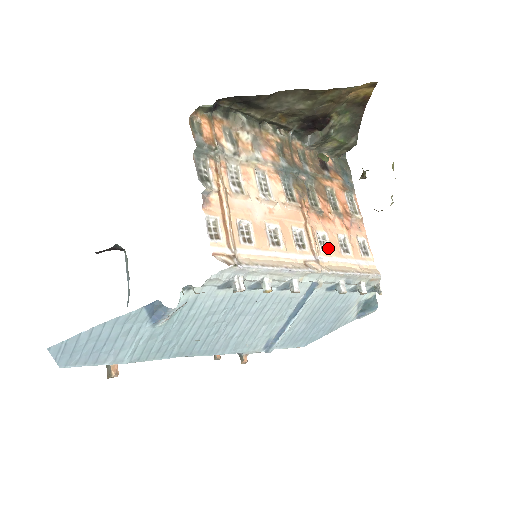
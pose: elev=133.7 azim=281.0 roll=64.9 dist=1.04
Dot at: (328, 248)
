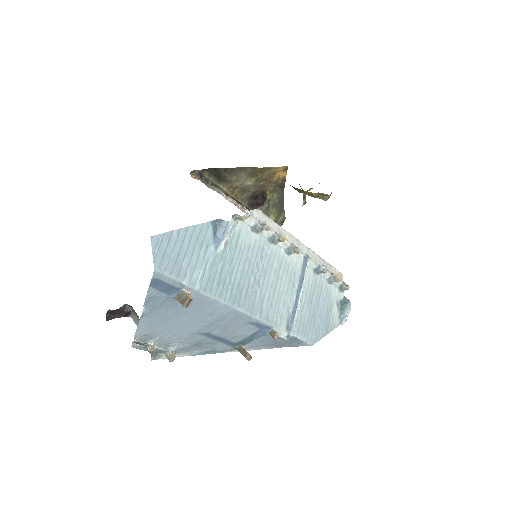
Dot at: occluded
